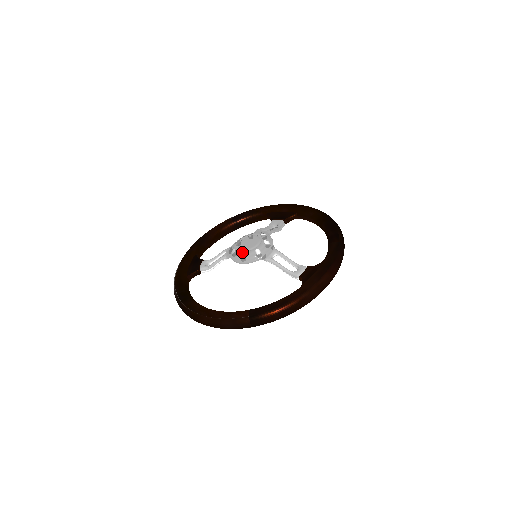
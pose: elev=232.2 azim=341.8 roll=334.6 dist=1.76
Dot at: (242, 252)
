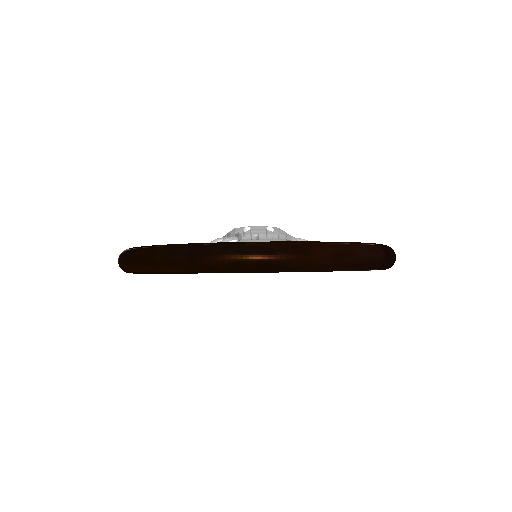
Dot at: (266, 226)
